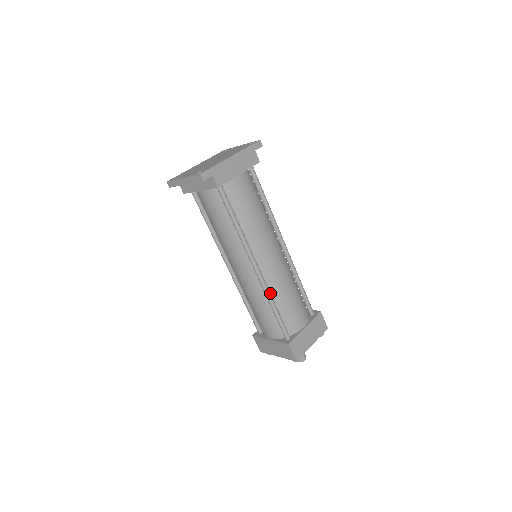
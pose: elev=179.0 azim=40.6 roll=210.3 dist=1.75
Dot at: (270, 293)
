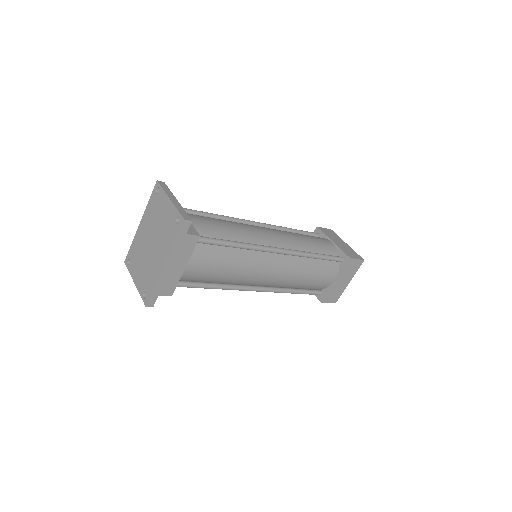
Dot at: (283, 290)
